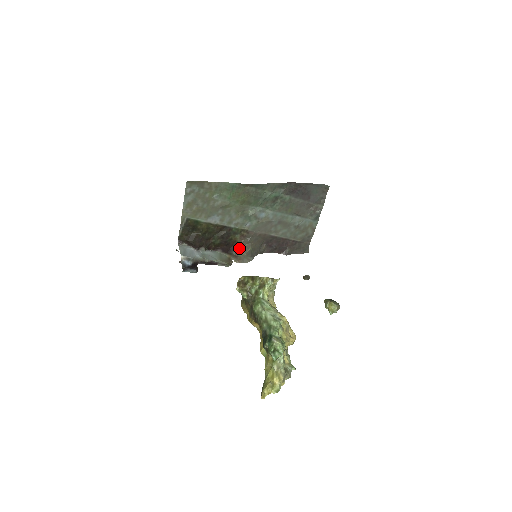
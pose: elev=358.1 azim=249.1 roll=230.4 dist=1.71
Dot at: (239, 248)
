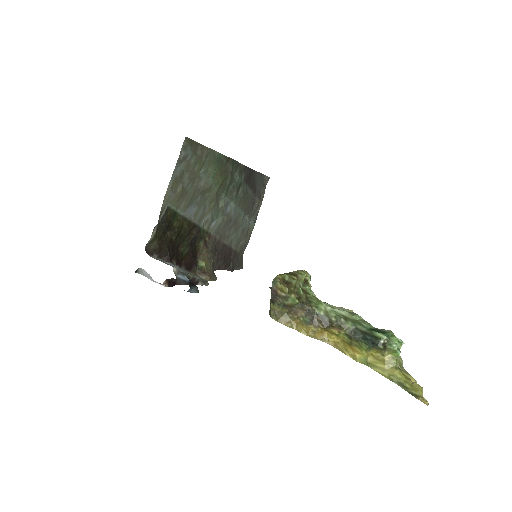
Dot at: (204, 260)
